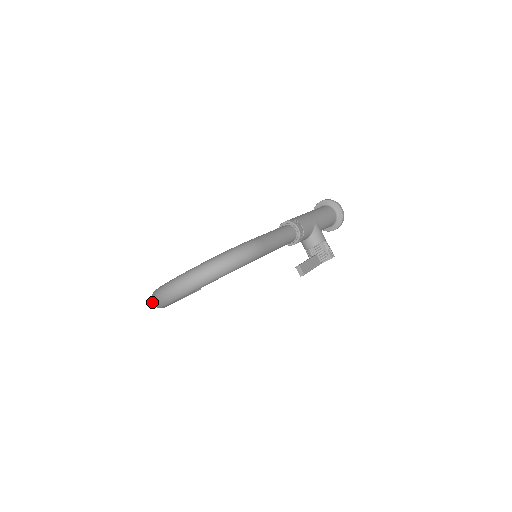
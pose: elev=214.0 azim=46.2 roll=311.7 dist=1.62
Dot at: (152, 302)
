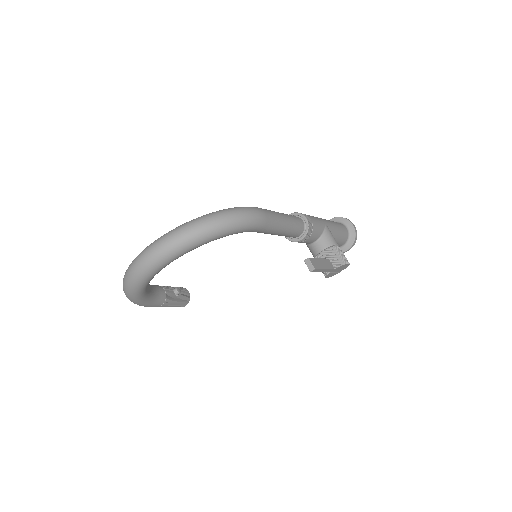
Dot at: (123, 286)
